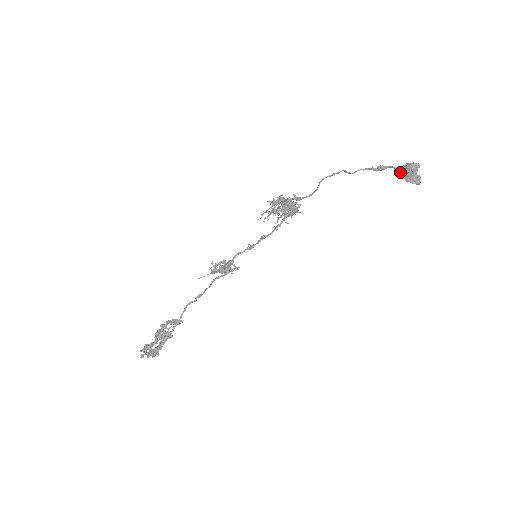
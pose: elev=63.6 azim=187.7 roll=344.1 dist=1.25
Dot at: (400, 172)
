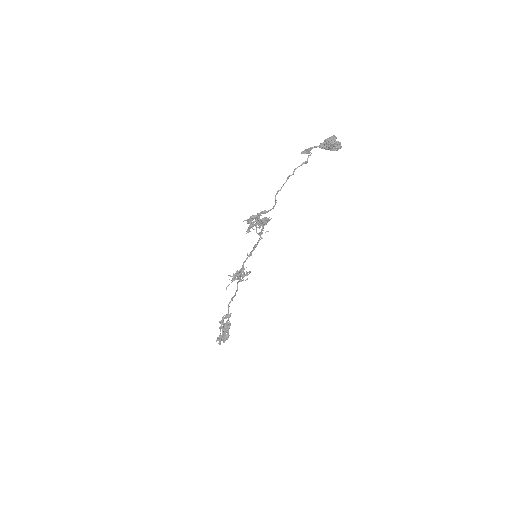
Dot at: (324, 148)
